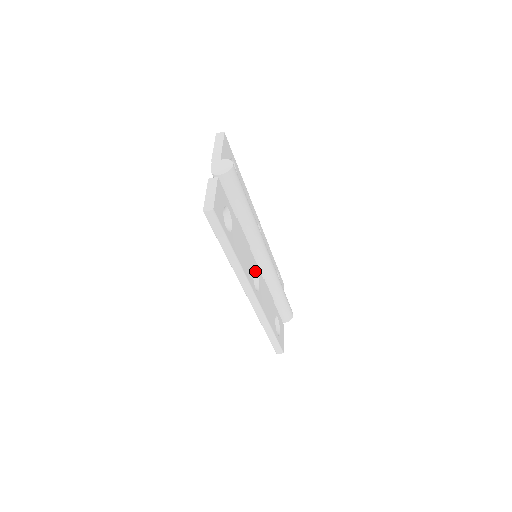
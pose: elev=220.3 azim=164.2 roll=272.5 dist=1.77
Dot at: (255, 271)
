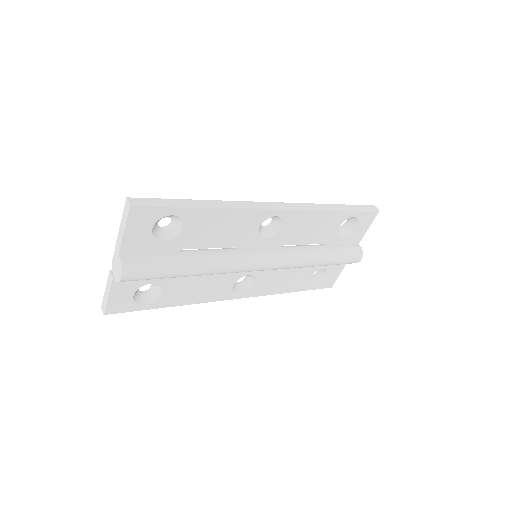
Dot at: (246, 275)
